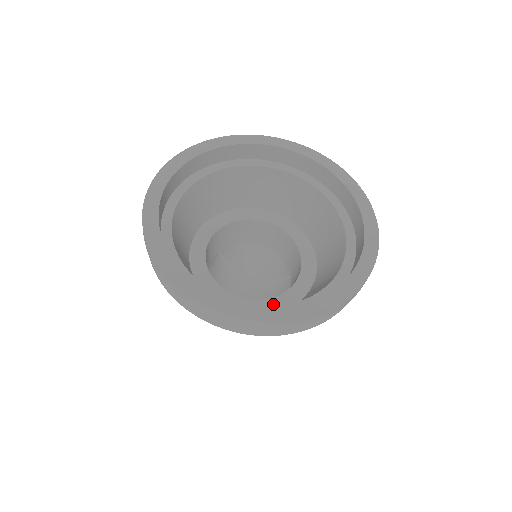
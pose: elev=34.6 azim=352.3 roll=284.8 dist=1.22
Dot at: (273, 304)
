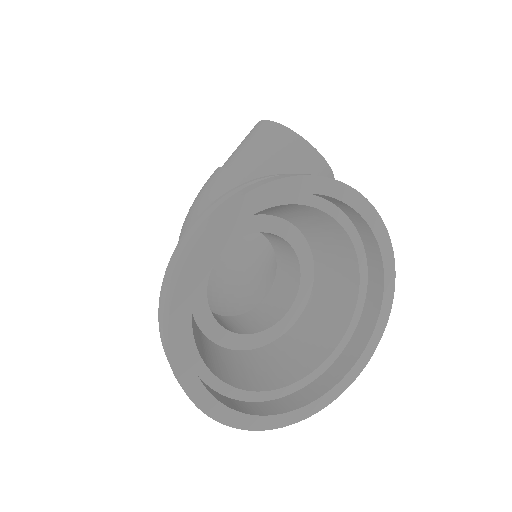
Dot at: (247, 341)
